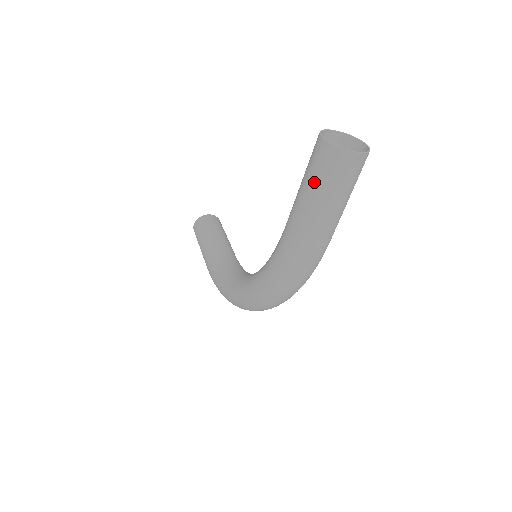
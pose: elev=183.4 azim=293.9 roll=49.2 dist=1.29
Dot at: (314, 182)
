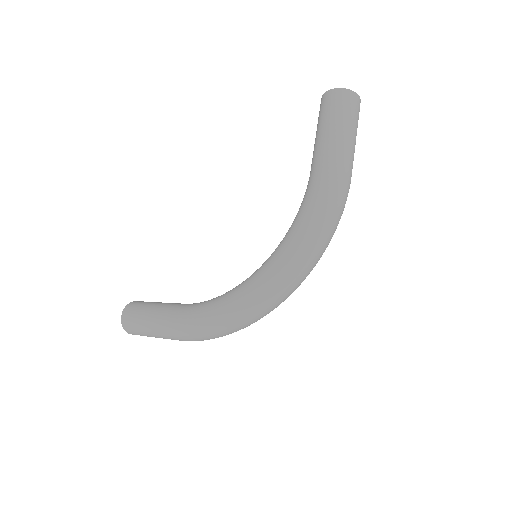
Dot at: (337, 116)
